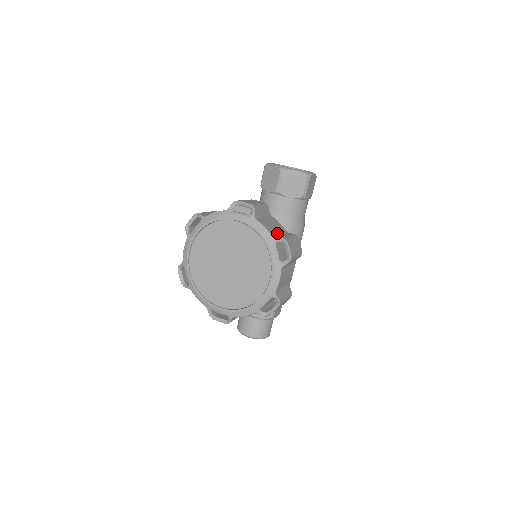
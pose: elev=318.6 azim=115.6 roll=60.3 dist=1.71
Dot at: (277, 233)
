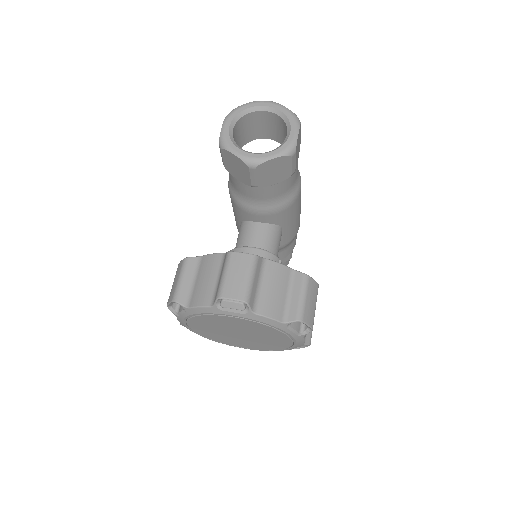
Dot at: (284, 301)
